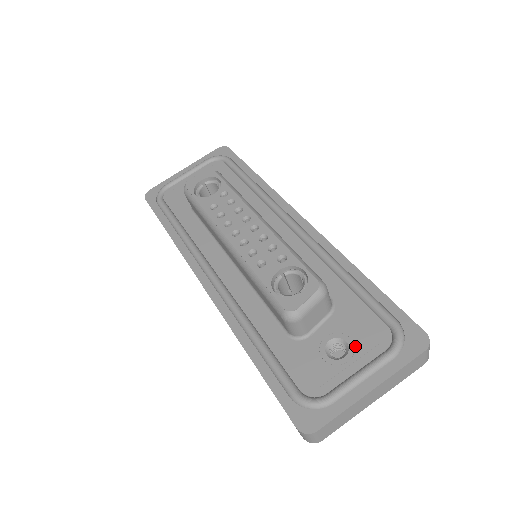
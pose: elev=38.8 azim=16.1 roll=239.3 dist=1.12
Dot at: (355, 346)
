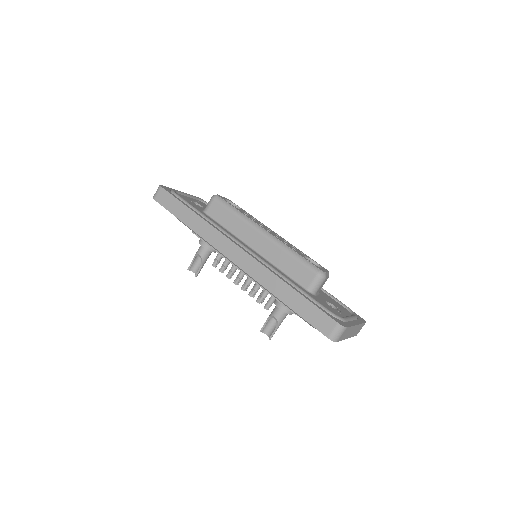
Dot at: (339, 308)
